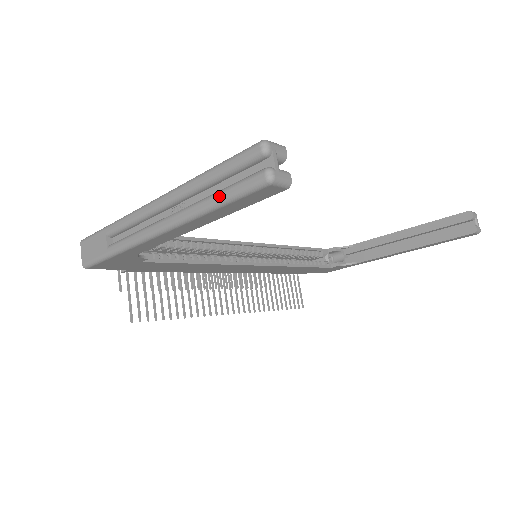
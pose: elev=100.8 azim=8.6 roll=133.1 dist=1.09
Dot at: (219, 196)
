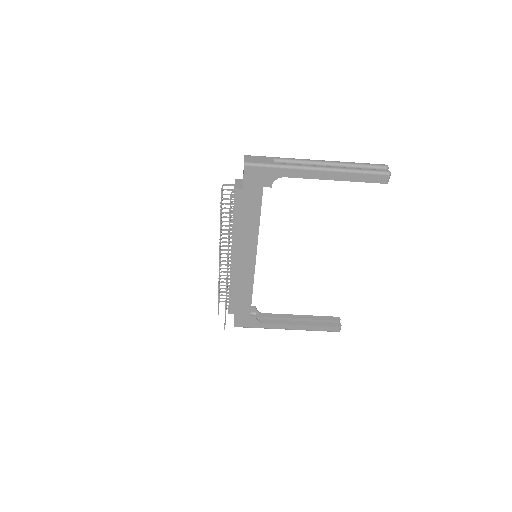
Dot at: (364, 169)
